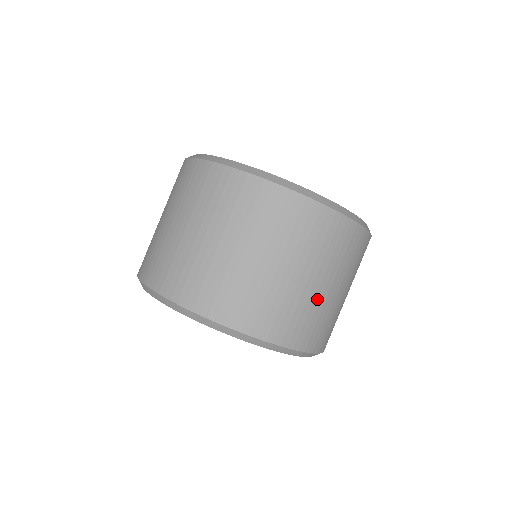
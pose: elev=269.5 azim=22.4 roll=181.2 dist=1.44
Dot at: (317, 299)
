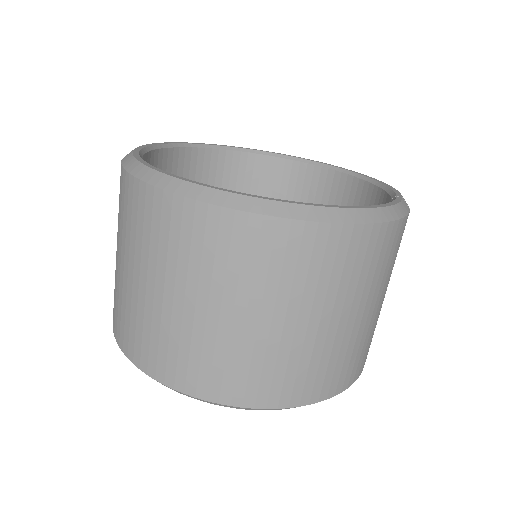
Dot at: (309, 343)
